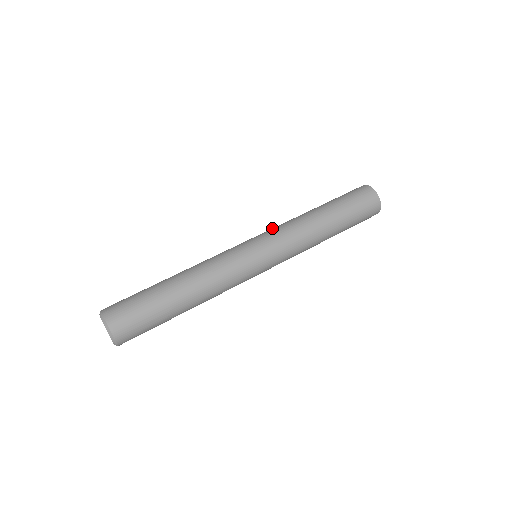
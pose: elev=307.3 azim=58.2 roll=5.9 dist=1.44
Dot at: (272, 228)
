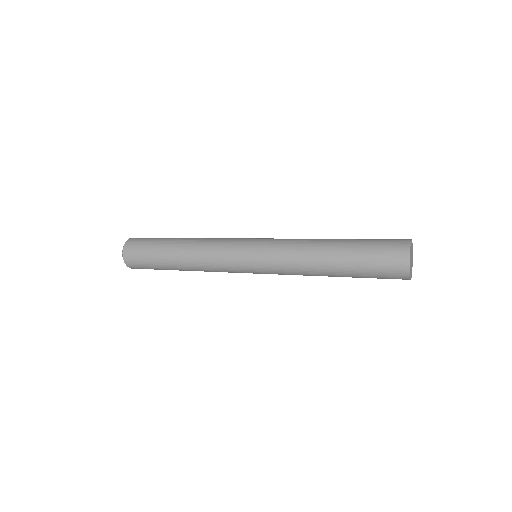
Dot at: occluded
